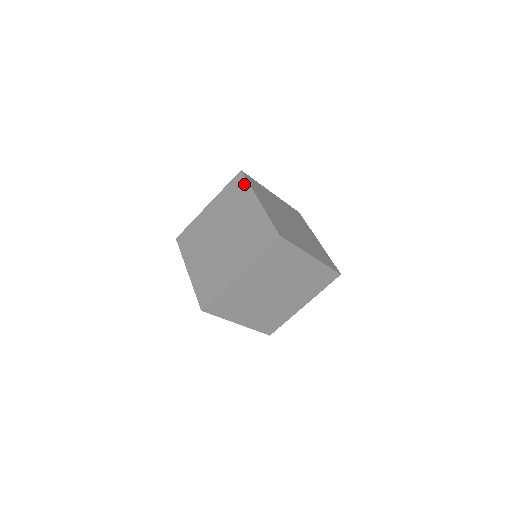
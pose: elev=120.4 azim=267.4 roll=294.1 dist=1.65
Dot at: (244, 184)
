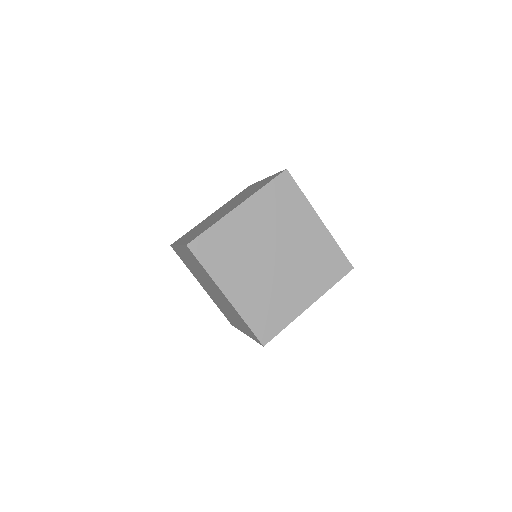
Dot at: (252, 185)
